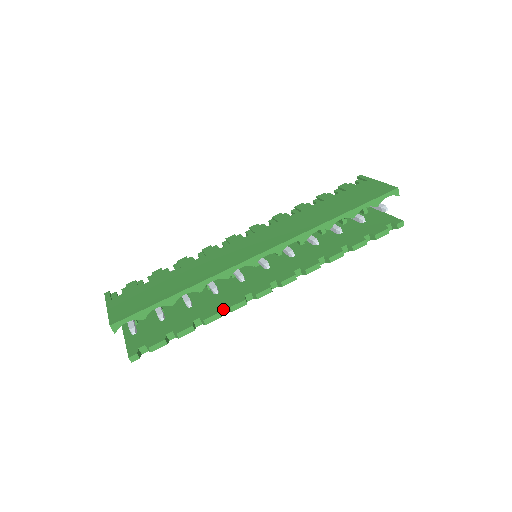
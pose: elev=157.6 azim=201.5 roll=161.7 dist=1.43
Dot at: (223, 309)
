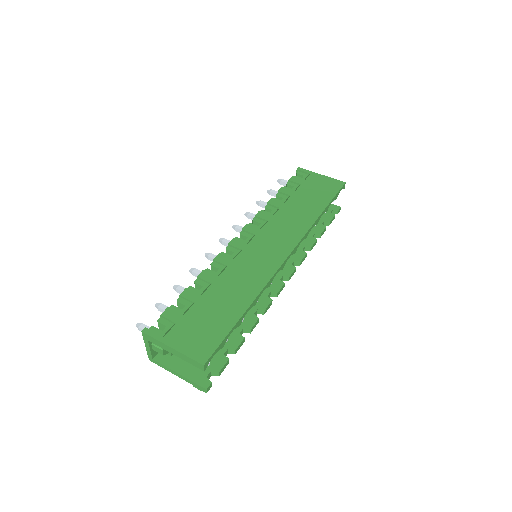
Dot at: (255, 314)
